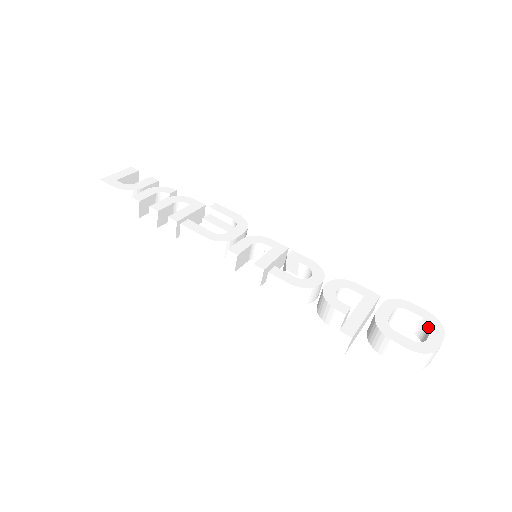
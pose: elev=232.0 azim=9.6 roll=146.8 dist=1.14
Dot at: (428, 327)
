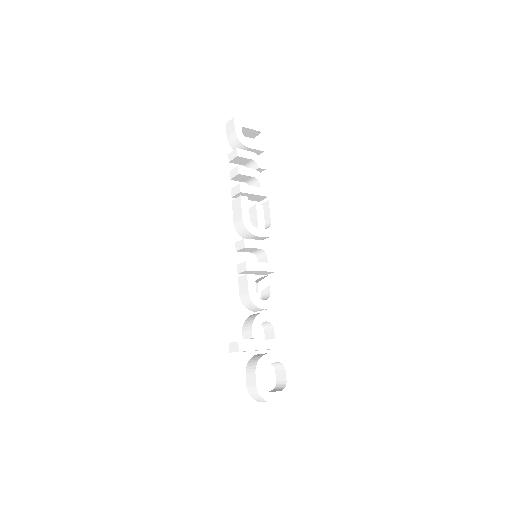
Dot at: (283, 388)
